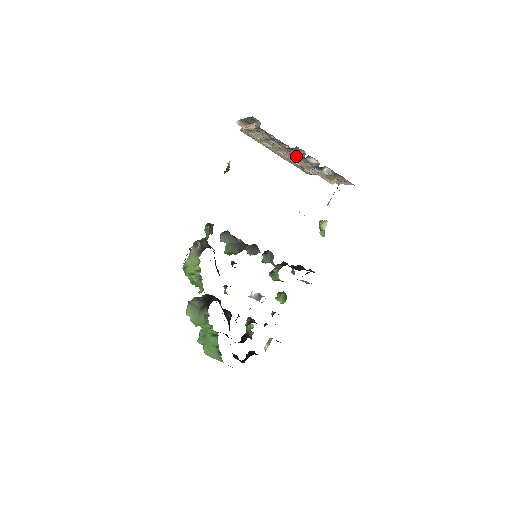
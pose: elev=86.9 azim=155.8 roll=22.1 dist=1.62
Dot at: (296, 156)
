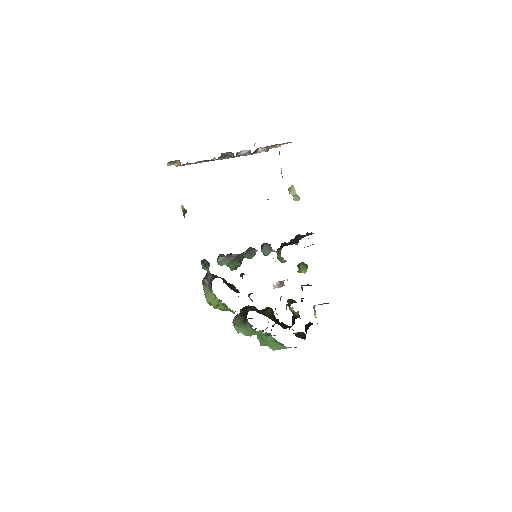
Dot at: occluded
